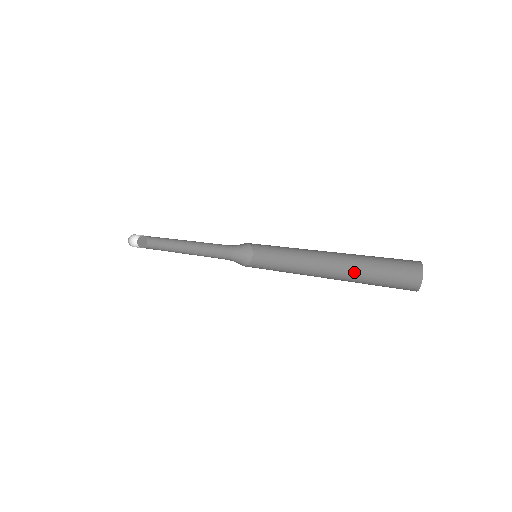
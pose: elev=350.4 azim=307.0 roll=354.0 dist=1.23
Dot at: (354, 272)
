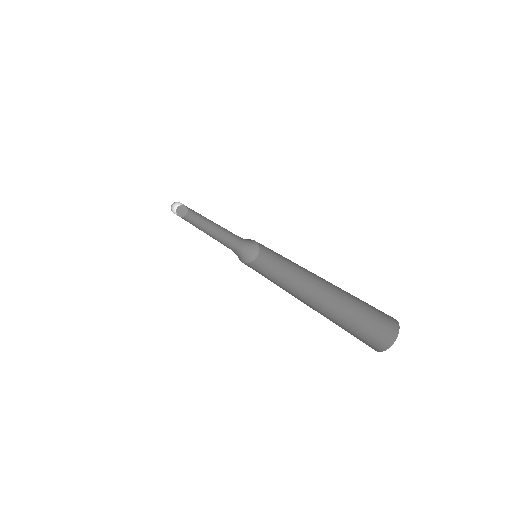
Dot at: (327, 312)
